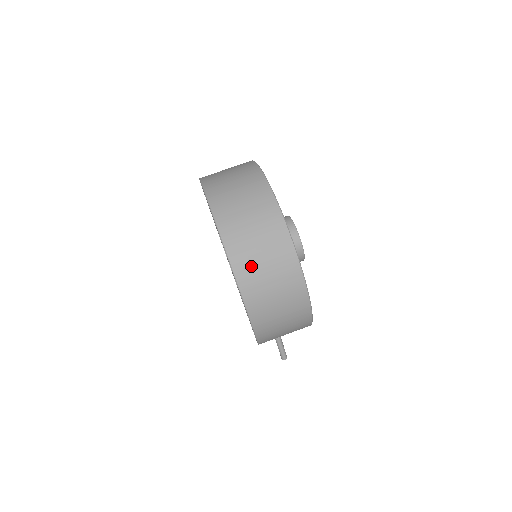
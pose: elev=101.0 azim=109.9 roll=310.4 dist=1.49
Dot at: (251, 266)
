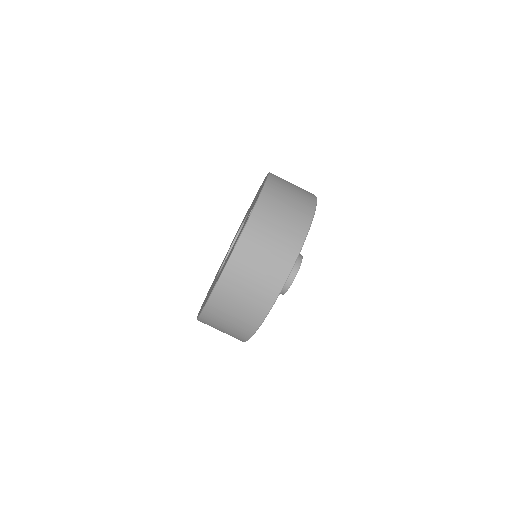
Dot at: occluded
